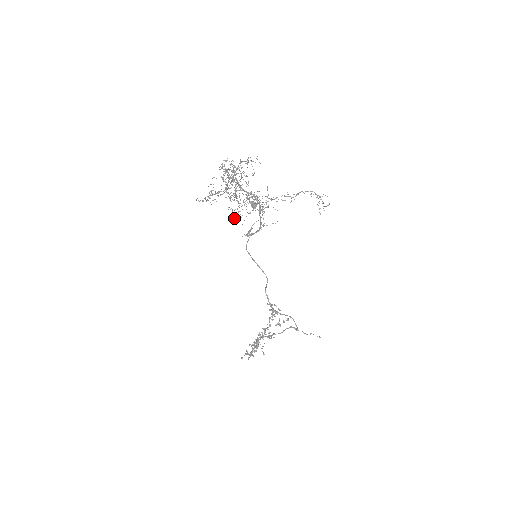
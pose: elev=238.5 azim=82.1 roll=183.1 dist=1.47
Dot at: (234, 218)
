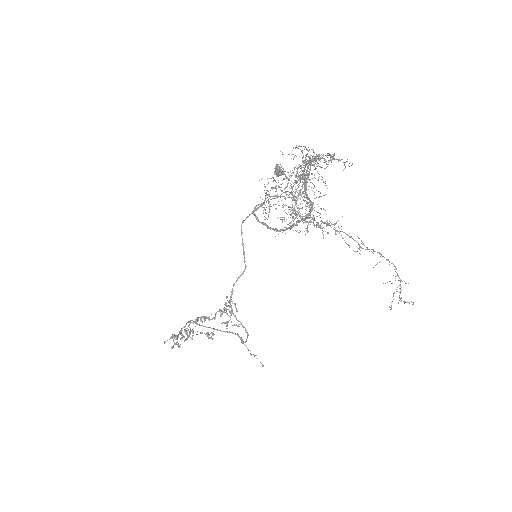
Dot at: occluded
